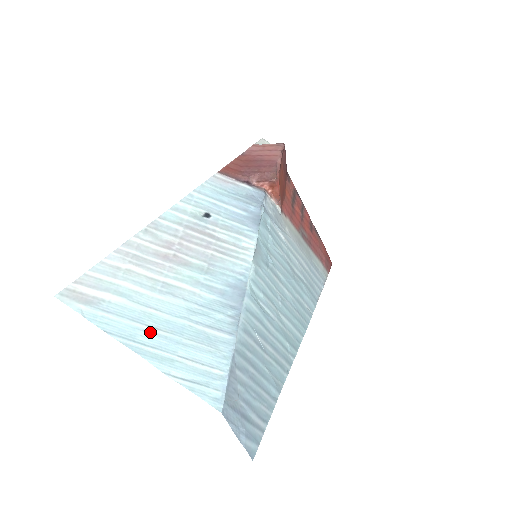
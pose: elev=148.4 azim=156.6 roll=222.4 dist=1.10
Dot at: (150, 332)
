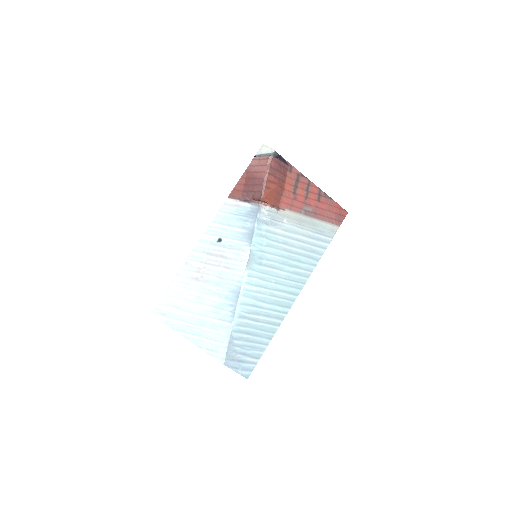
Dot at: (191, 327)
